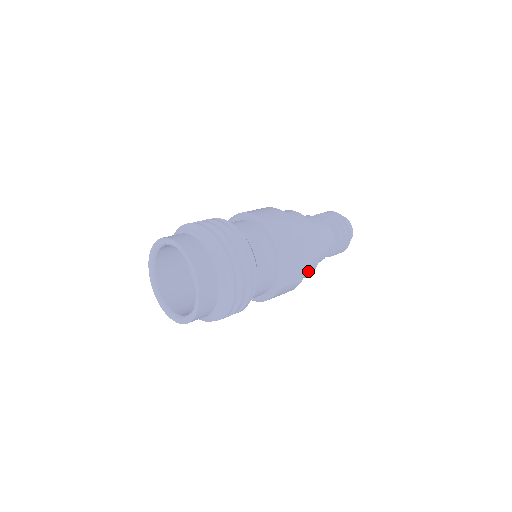
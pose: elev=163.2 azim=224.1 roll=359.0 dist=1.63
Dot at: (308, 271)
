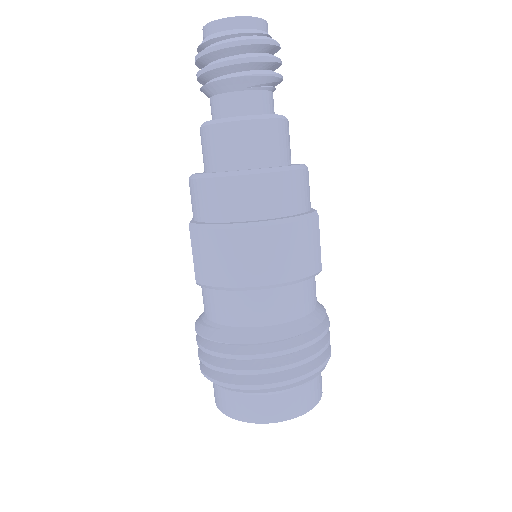
Dot at: occluded
